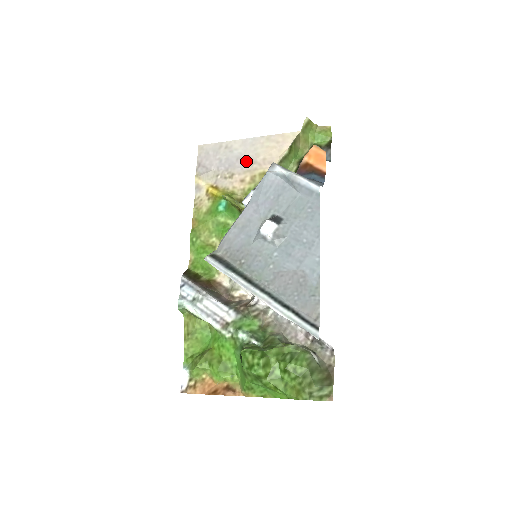
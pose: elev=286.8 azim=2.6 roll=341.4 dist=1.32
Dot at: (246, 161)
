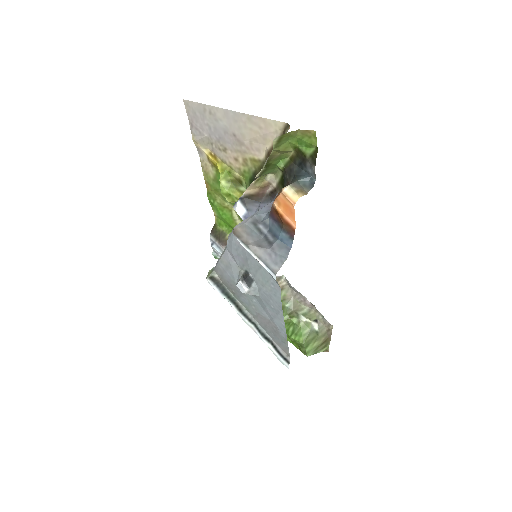
Dot at: (234, 139)
